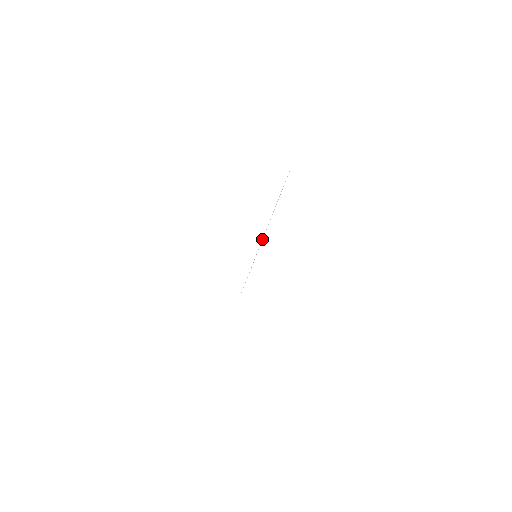
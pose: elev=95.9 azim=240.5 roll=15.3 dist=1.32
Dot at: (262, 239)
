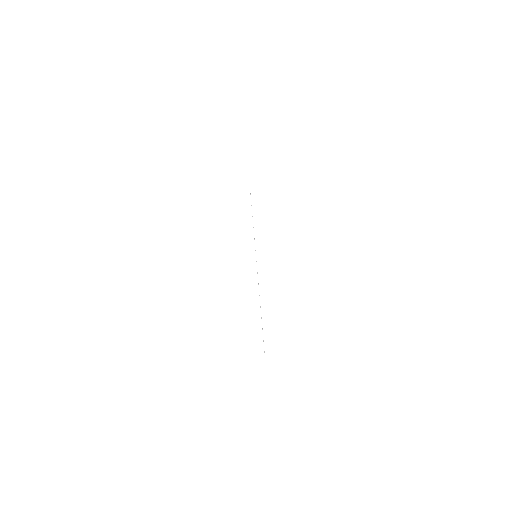
Dot at: occluded
